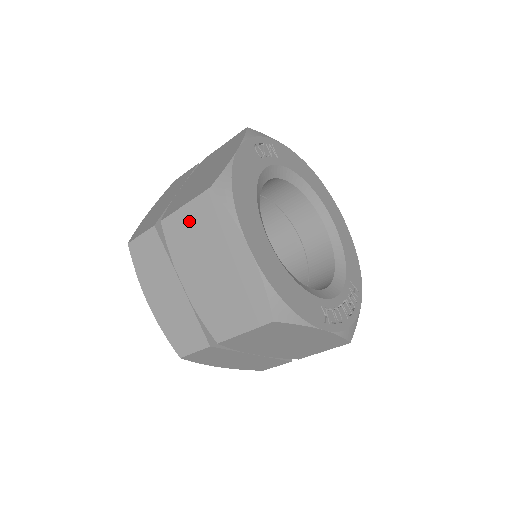
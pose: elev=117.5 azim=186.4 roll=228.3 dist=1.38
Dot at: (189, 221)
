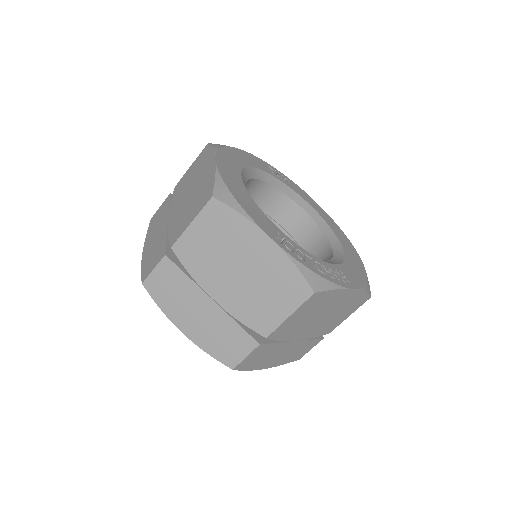
Dot at: (189, 173)
